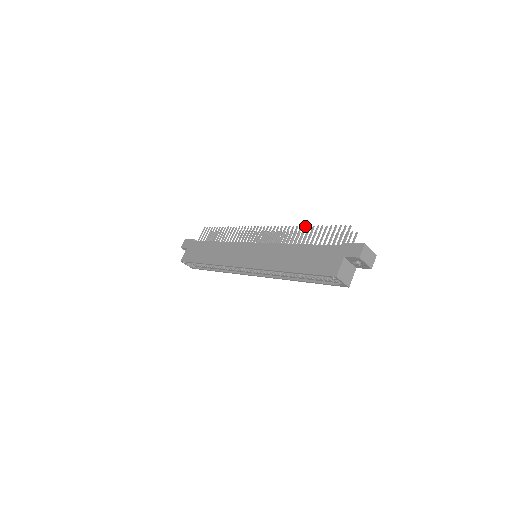
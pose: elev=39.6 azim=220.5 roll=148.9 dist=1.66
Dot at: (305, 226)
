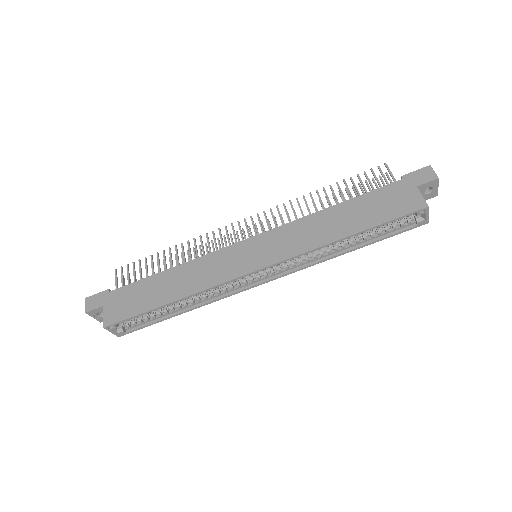
Dot at: (317, 190)
